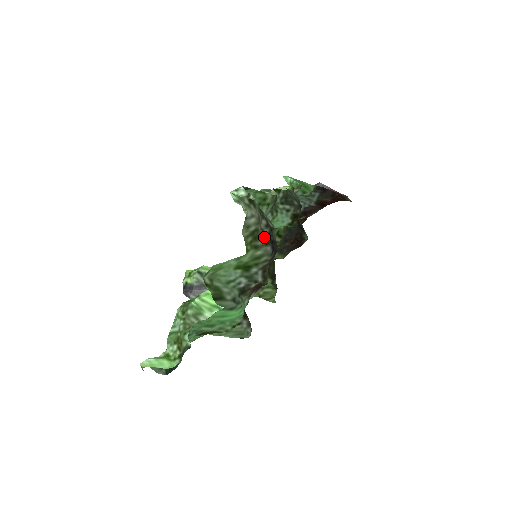
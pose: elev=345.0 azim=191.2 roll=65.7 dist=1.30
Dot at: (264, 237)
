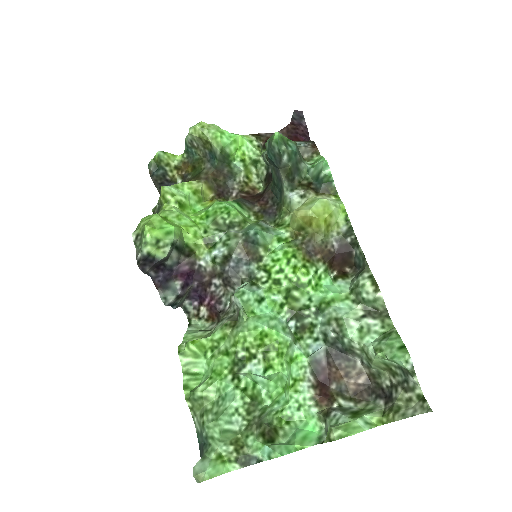
Dot at: (391, 402)
